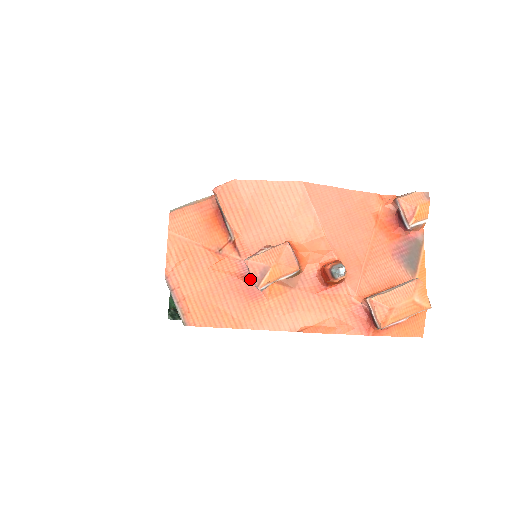
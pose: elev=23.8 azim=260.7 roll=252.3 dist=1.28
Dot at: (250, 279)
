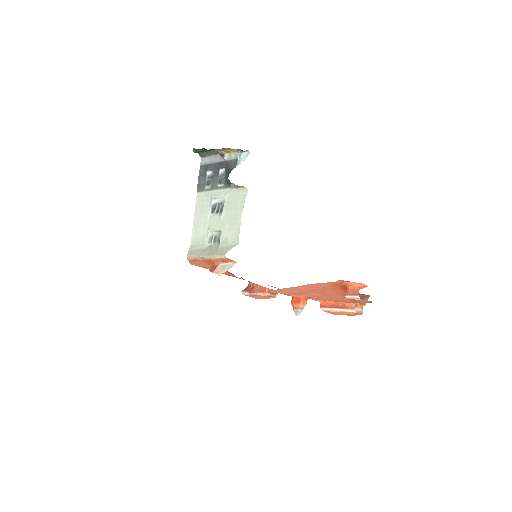
Dot at: occluded
